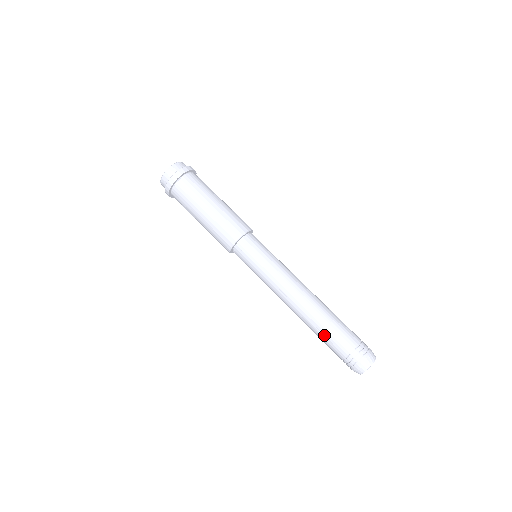
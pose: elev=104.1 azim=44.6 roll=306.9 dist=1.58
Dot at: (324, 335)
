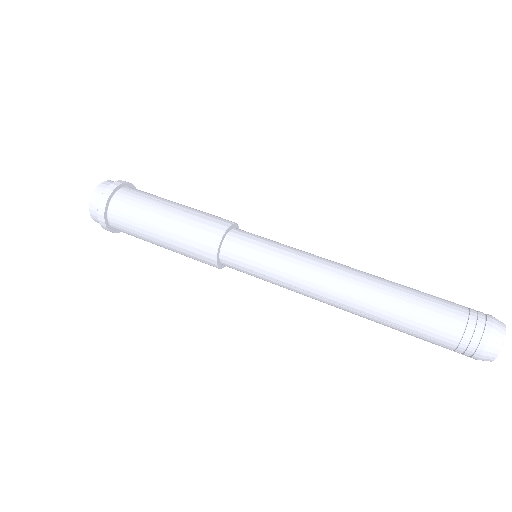
Dot at: (403, 329)
